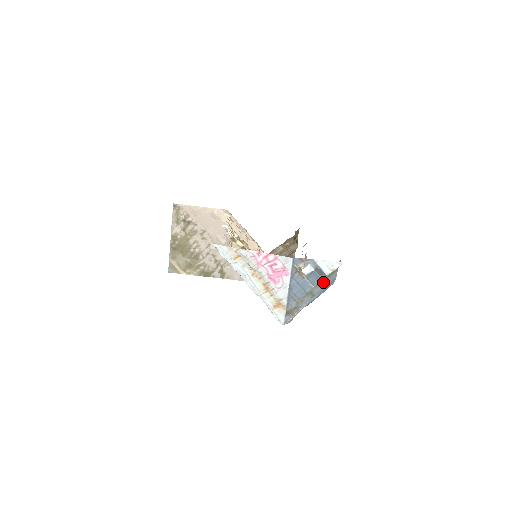
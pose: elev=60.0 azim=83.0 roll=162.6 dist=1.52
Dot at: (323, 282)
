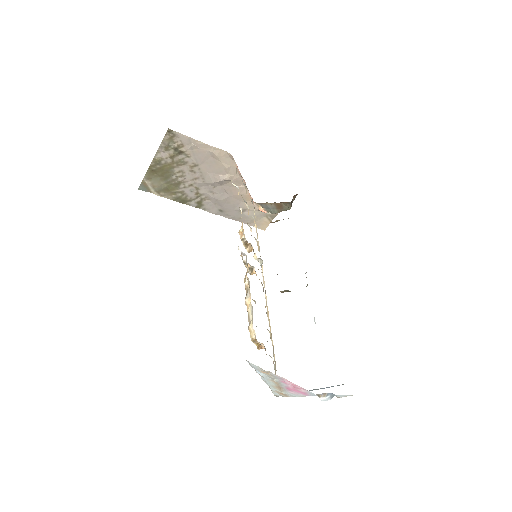
Dot at: (328, 387)
